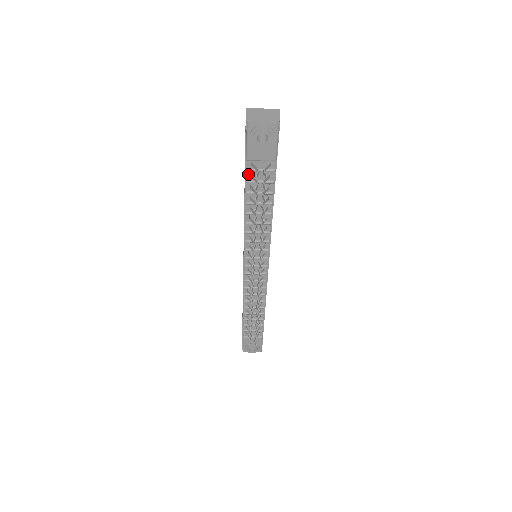
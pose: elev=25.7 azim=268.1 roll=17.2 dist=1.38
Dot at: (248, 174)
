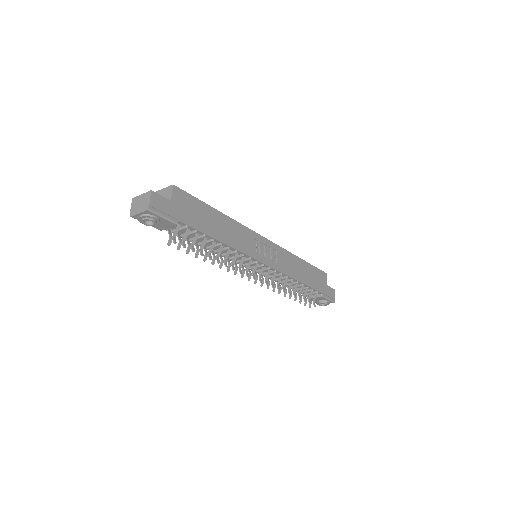
Dot at: occluded
